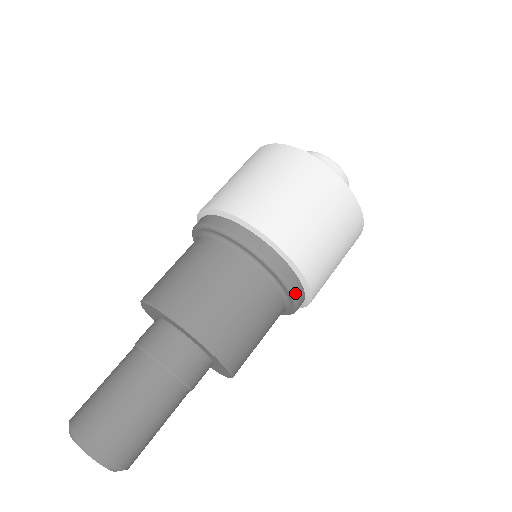
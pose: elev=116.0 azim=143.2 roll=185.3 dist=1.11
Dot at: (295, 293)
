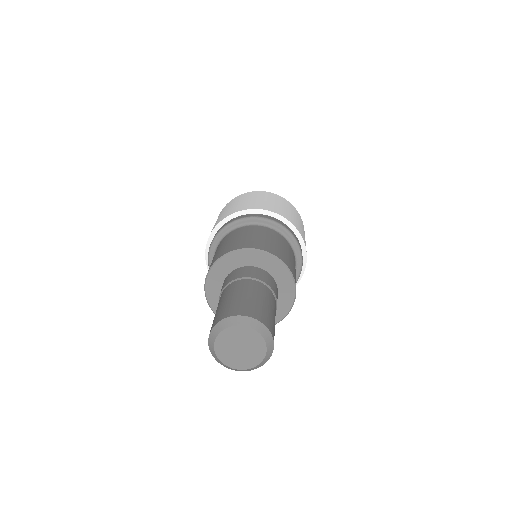
Dot at: (301, 250)
